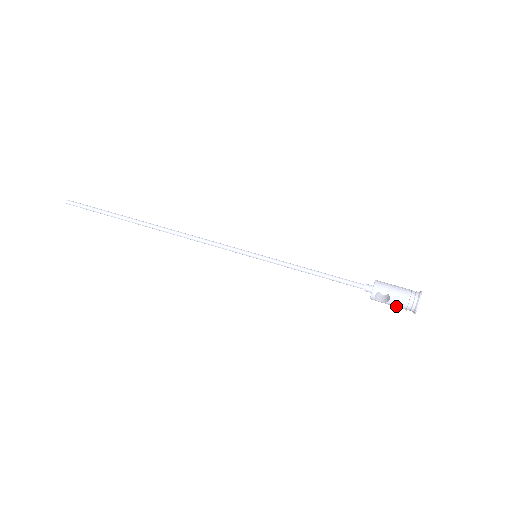
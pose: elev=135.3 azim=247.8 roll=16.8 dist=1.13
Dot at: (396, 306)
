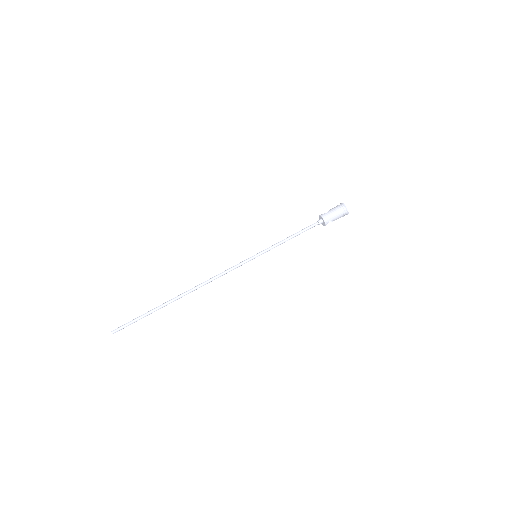
Dot at: occluded
